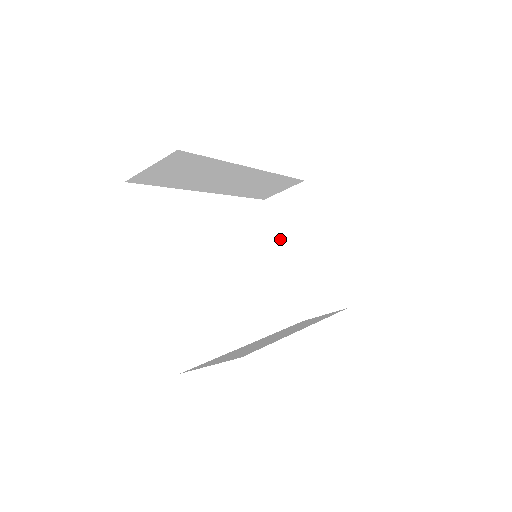
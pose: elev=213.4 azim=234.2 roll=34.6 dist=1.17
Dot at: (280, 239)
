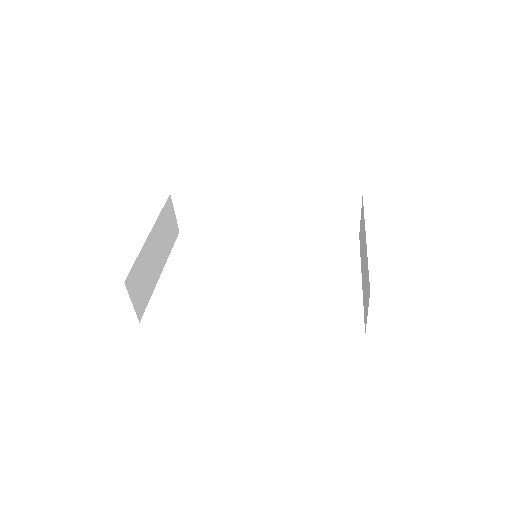
Dot at: (361, 262)
